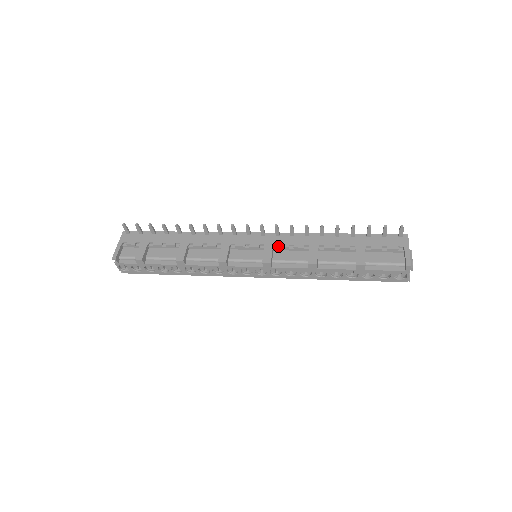
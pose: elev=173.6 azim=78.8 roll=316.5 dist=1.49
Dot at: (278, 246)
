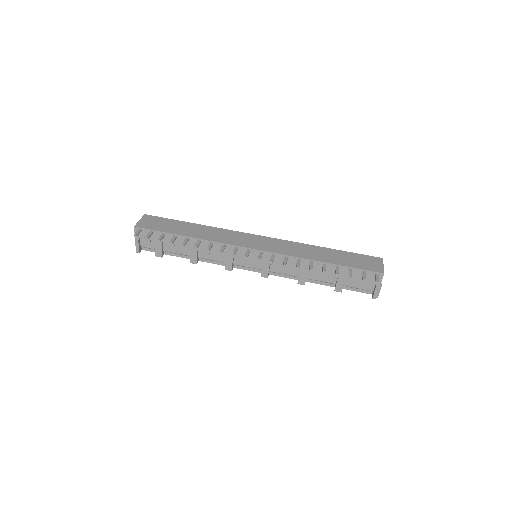
Dot at: (274, 263)
